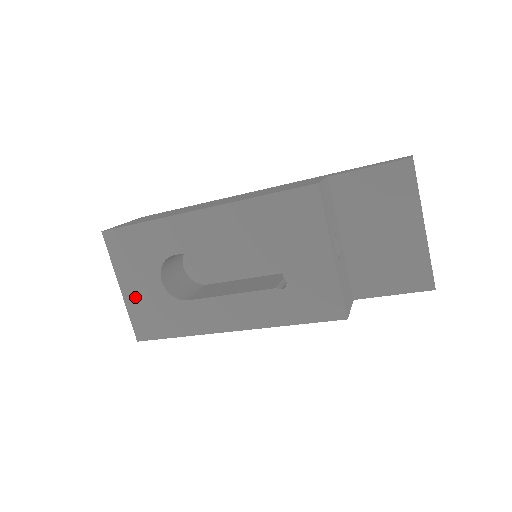
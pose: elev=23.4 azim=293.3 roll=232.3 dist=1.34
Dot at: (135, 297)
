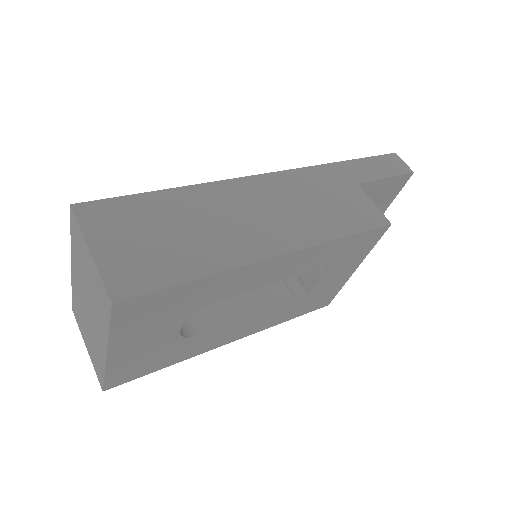
Dot at: (128, 355)
